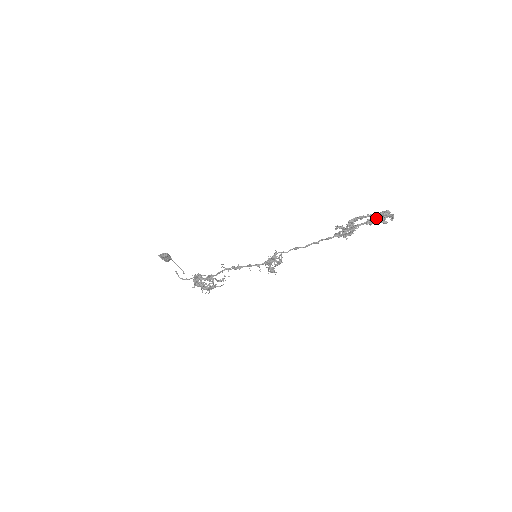
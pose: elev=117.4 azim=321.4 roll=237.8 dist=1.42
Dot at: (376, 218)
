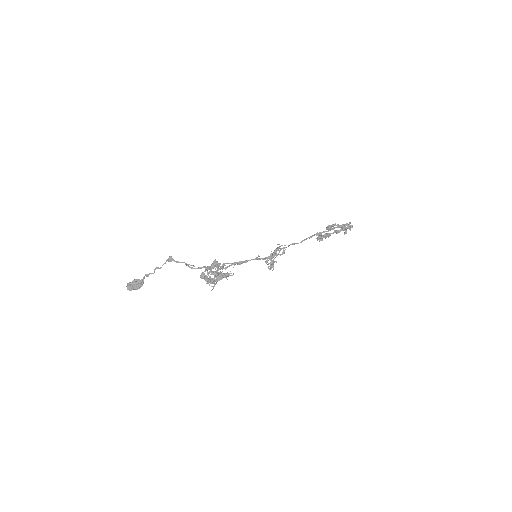
Dot at: (343, 226)
